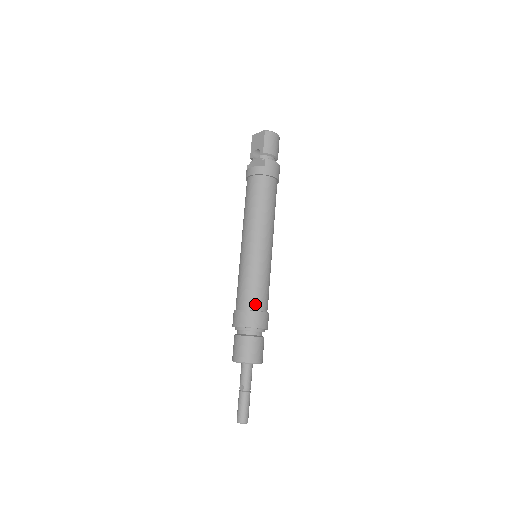
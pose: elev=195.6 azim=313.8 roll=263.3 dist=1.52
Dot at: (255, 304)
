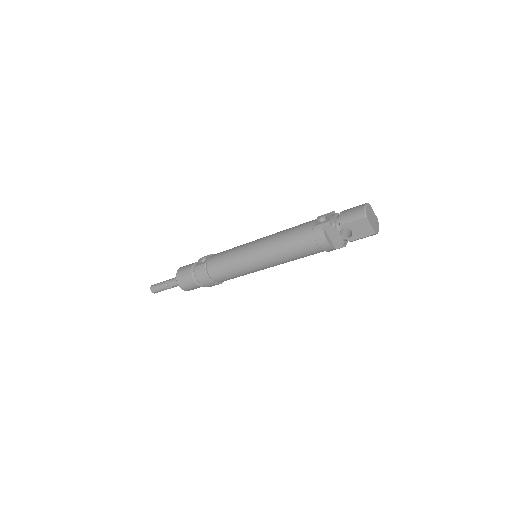
Dot at: occluded
